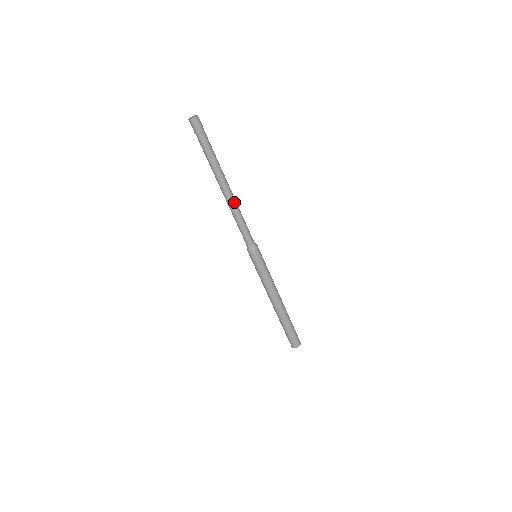
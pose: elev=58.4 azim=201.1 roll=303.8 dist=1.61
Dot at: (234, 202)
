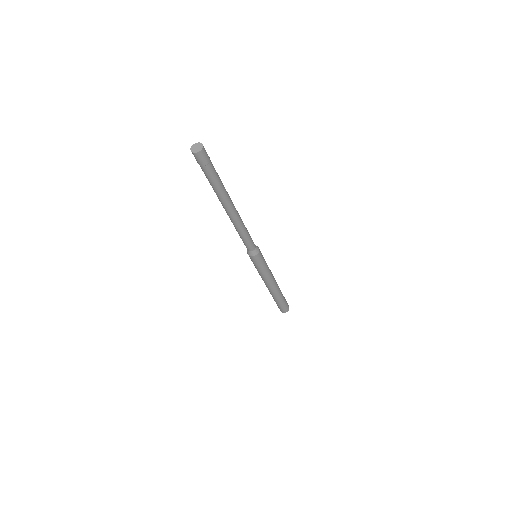
Dot at: (240, 218)
